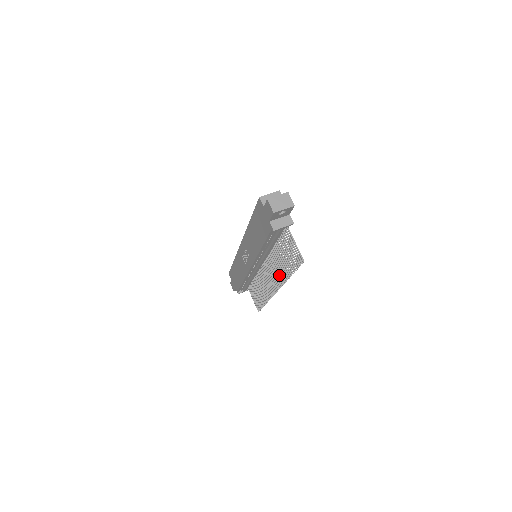
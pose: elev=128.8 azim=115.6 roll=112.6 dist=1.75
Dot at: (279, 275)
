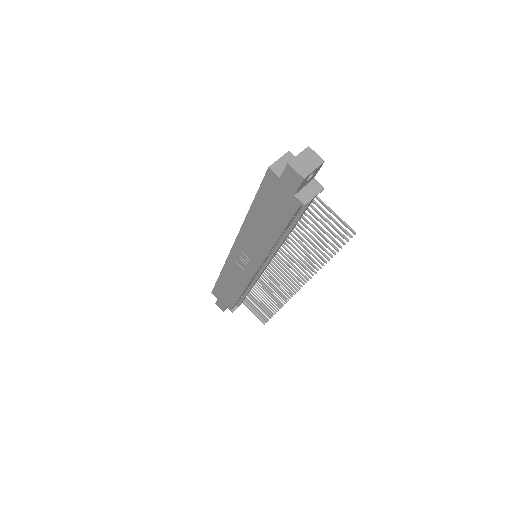
Dot at: (303, 267)
